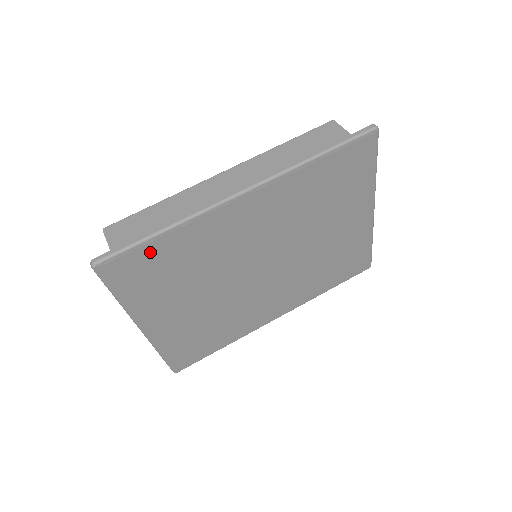
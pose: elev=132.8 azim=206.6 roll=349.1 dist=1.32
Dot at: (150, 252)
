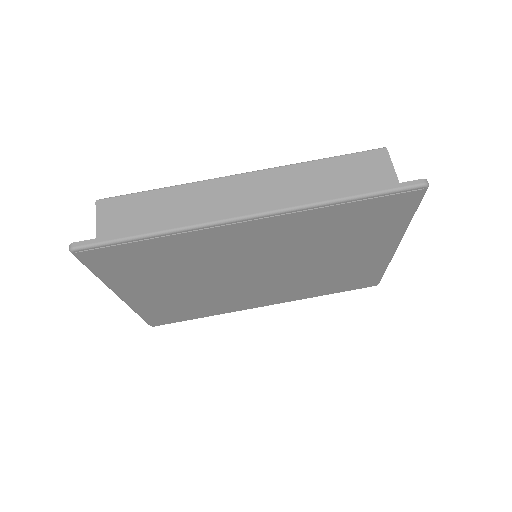
Dot at: (134, 249)
